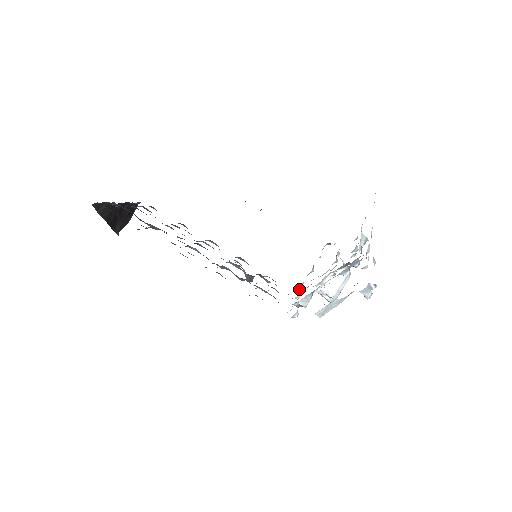
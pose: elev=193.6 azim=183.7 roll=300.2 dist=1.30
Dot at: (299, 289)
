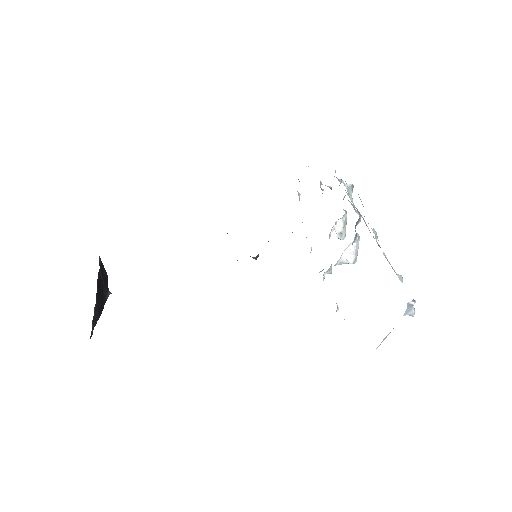
Dot at: occluded
